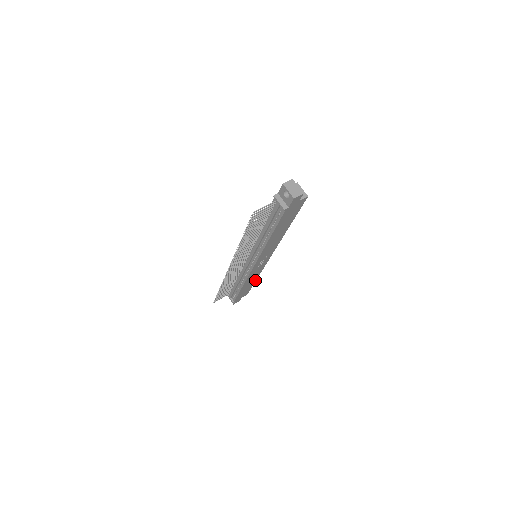
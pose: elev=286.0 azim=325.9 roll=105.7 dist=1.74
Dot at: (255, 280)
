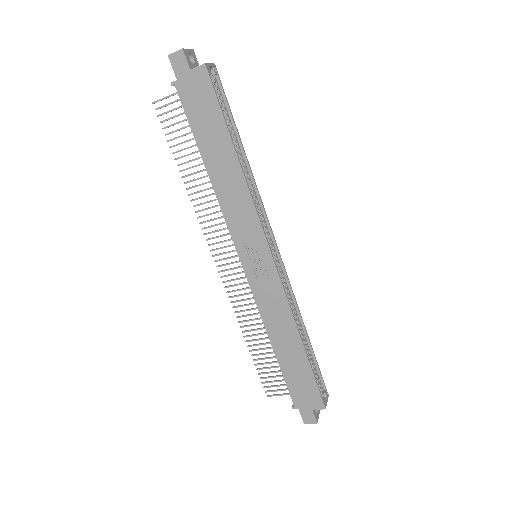
Dot at: (302, 347)
